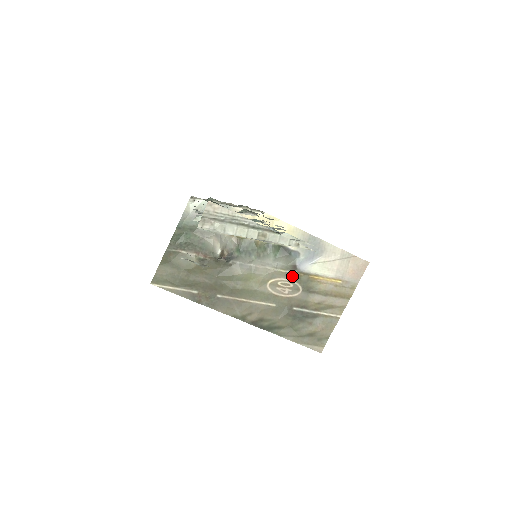
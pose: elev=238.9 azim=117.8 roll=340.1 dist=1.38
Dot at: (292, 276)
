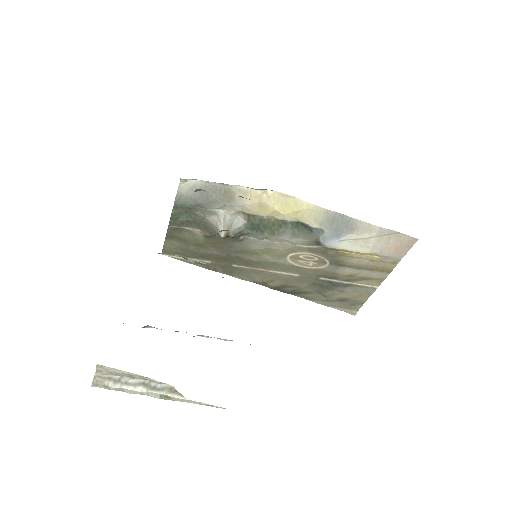
Dot at: (316, 251)
